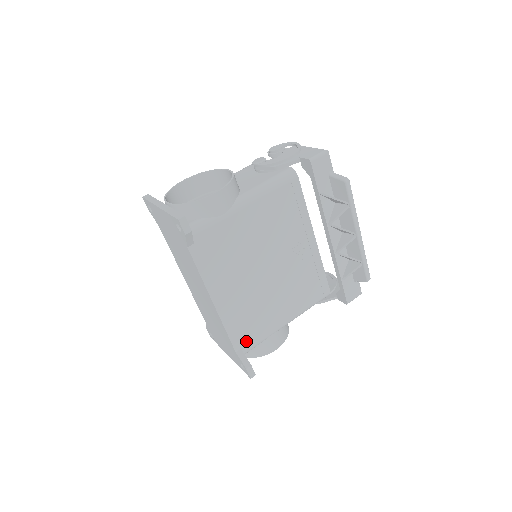
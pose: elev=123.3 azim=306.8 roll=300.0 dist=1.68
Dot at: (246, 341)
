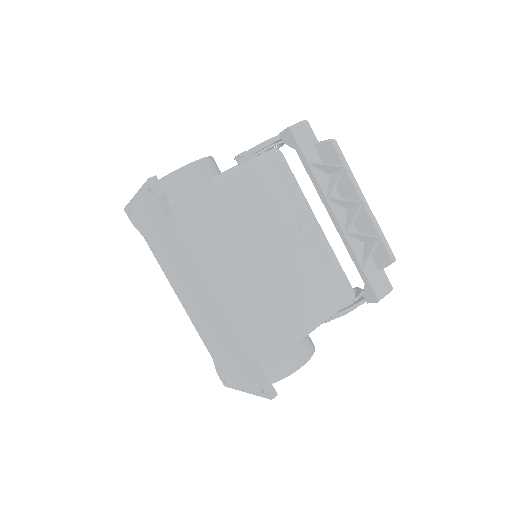
Dot at: (258, 350)
